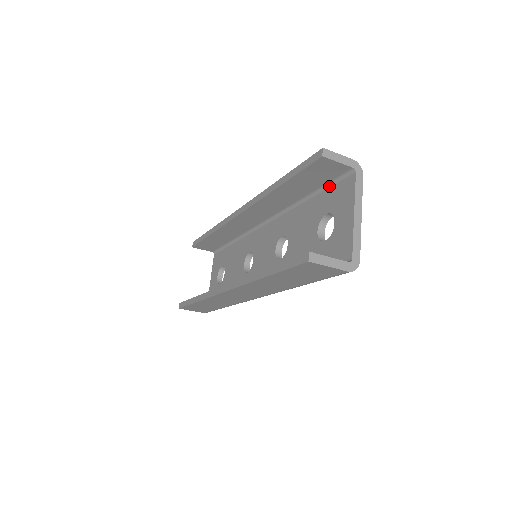
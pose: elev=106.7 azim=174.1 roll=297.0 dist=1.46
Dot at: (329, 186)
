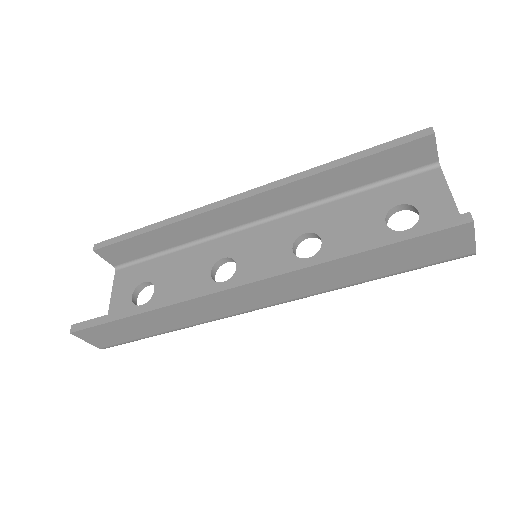
Dot at: (394, 180)
